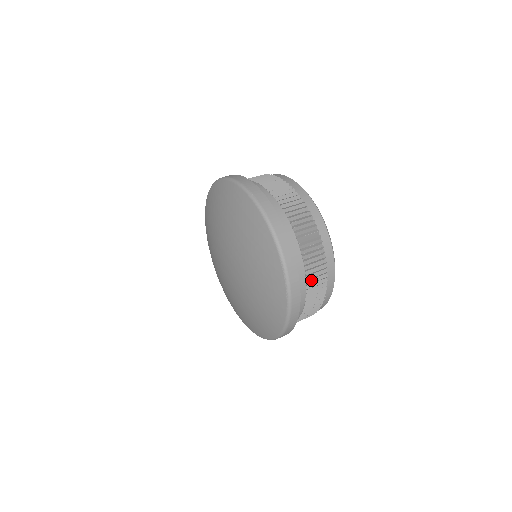
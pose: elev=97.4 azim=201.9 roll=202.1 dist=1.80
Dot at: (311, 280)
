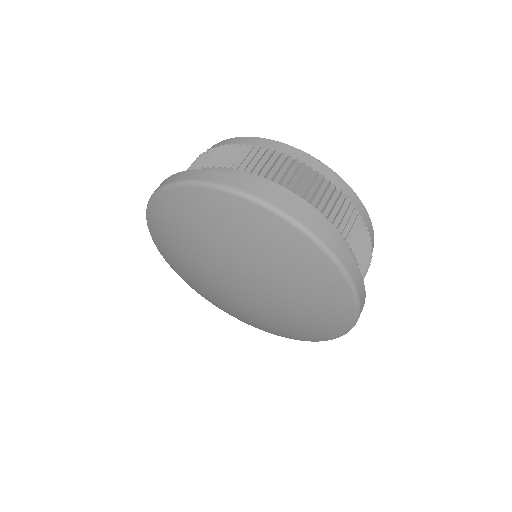
Dot at: (352, 240)
